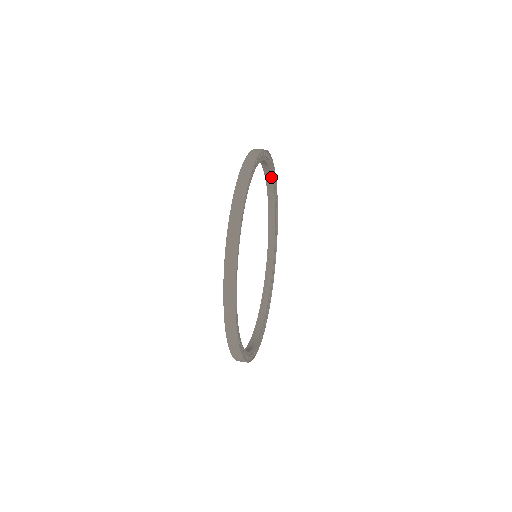
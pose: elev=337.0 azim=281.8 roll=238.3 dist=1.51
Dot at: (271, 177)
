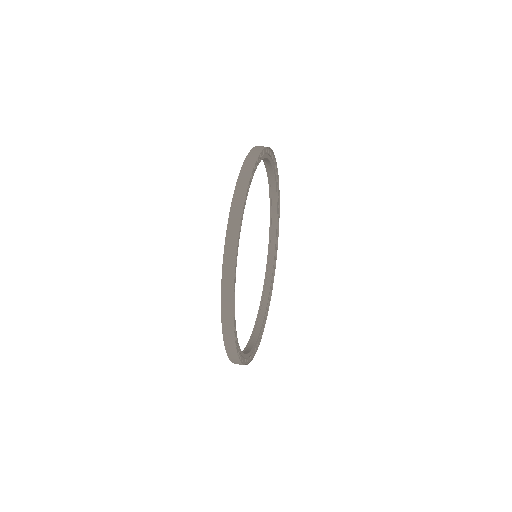
Dot at: (273, 174)
